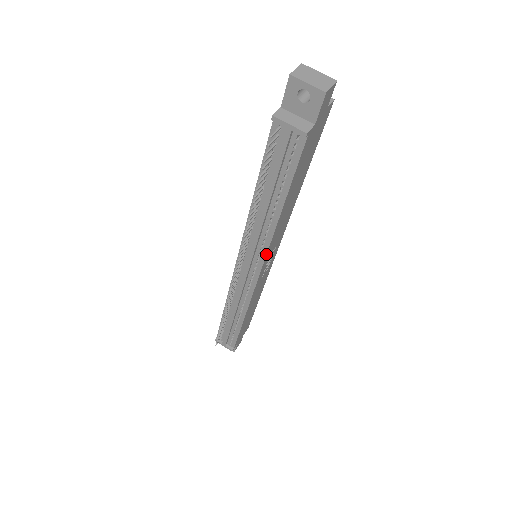
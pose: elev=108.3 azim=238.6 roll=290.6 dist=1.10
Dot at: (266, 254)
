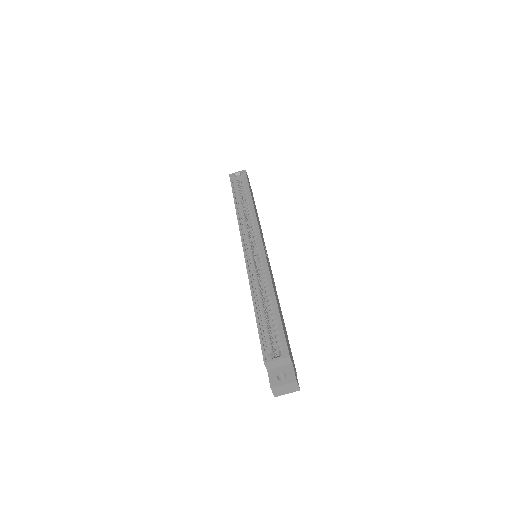
Dot at: occluded
